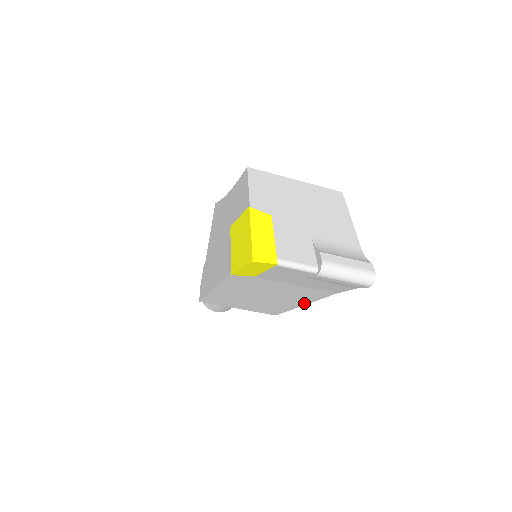
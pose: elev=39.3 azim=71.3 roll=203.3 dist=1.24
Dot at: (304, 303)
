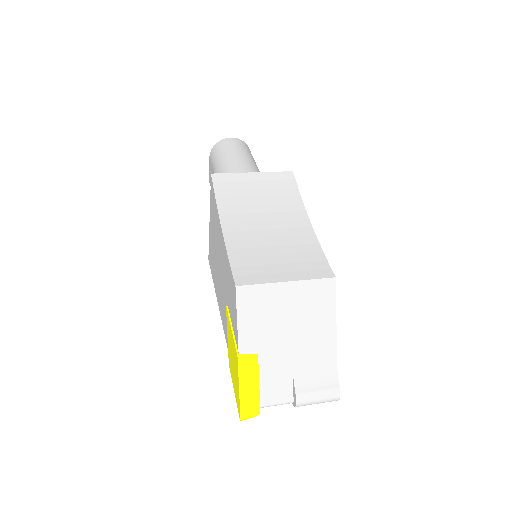
Dot at: occluded
